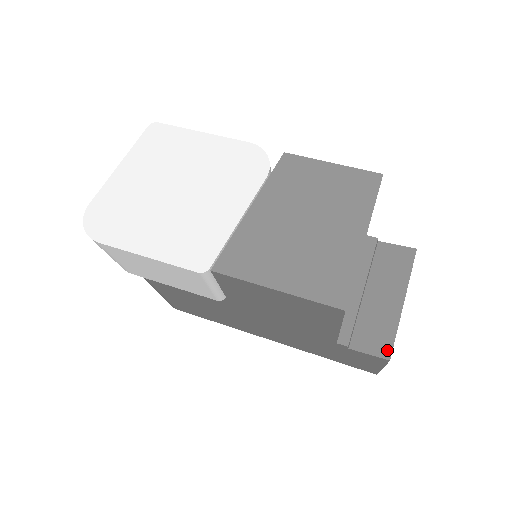
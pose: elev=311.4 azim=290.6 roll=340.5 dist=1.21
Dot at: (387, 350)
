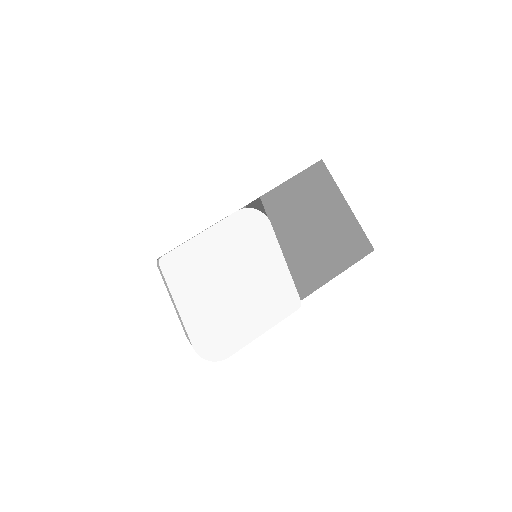
Dot at: occluded
